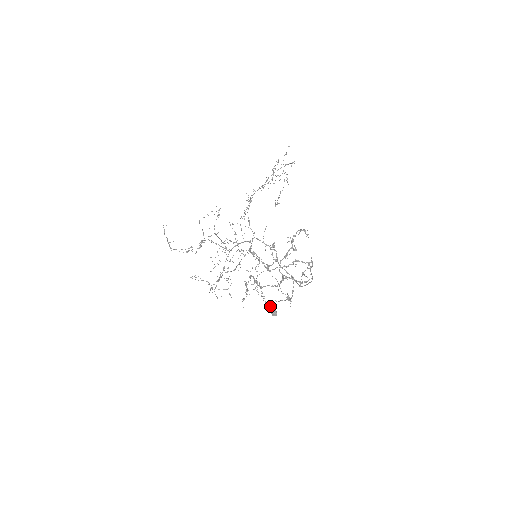
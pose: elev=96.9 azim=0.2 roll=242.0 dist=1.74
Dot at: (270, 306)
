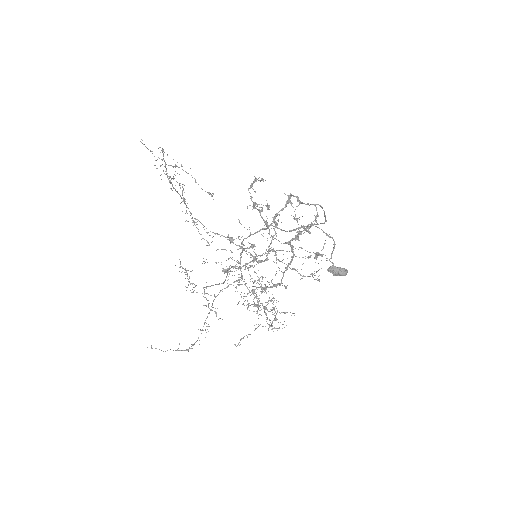
Dot at: (330, 272)
